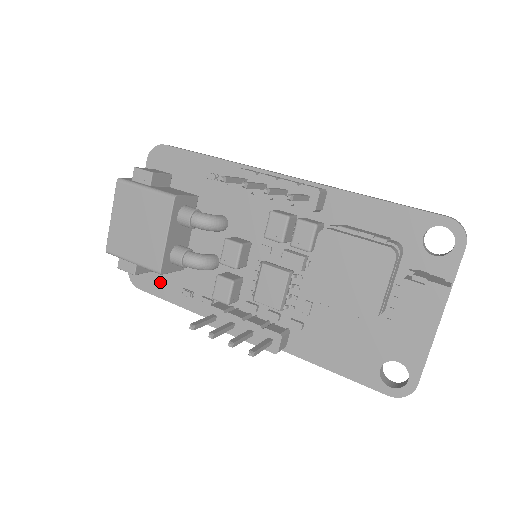
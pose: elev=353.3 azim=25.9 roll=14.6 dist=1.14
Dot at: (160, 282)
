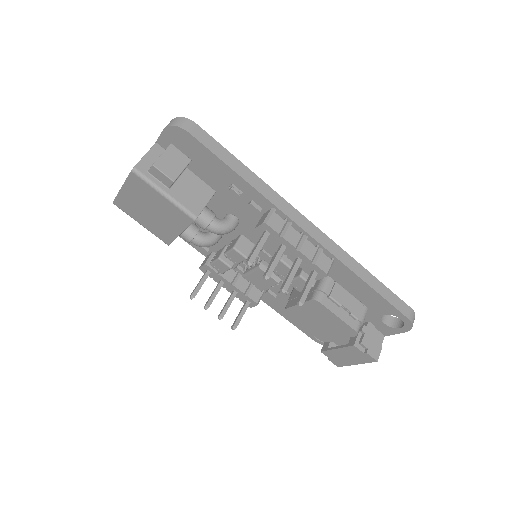
Dot at: occluded
